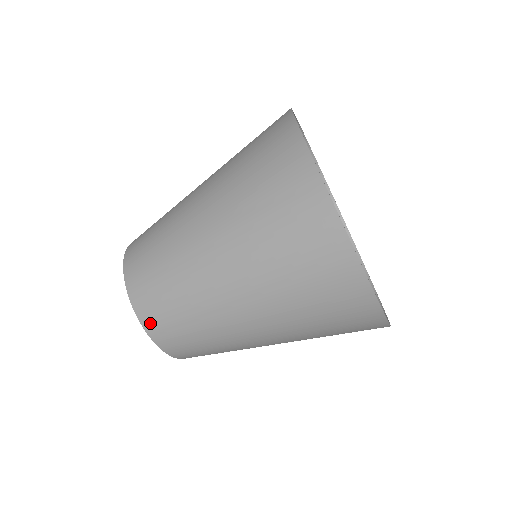
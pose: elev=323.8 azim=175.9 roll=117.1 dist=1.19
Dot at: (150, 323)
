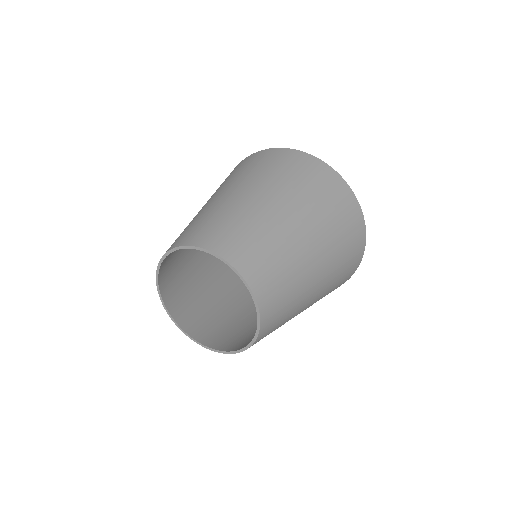
Dot at: (244, 265)
